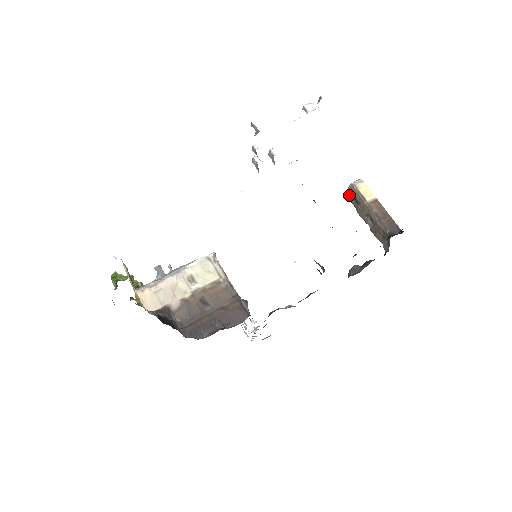
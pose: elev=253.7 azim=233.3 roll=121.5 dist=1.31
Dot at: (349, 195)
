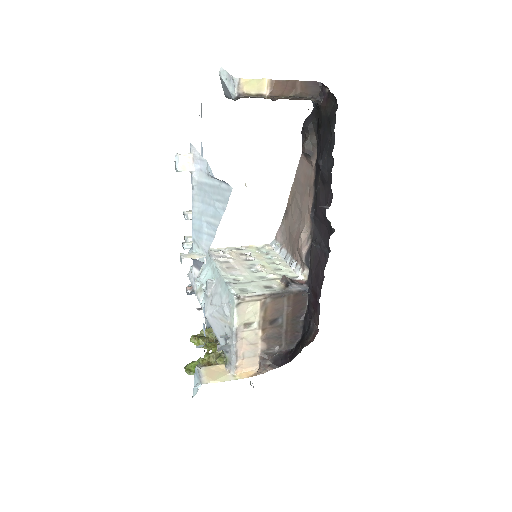
Dot at: occluded
